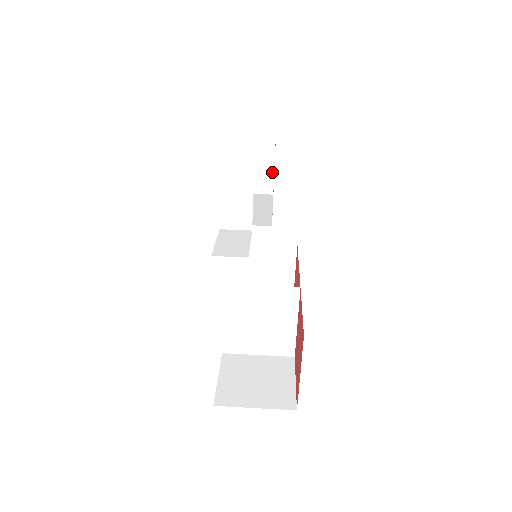
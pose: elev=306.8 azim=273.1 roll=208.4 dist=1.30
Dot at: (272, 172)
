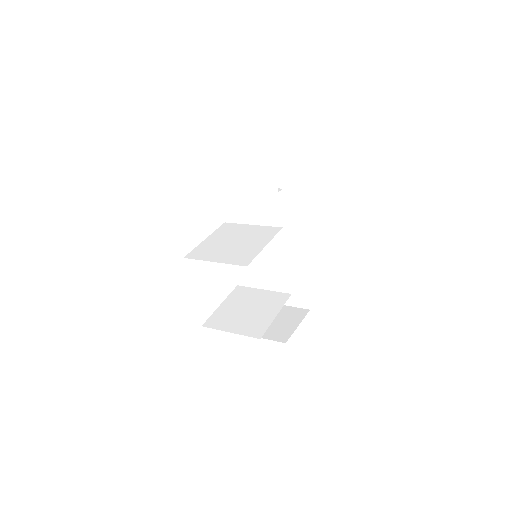
Dot at: (292, 332)
